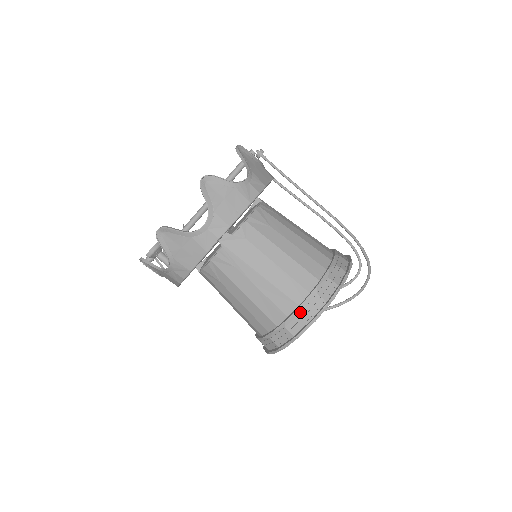
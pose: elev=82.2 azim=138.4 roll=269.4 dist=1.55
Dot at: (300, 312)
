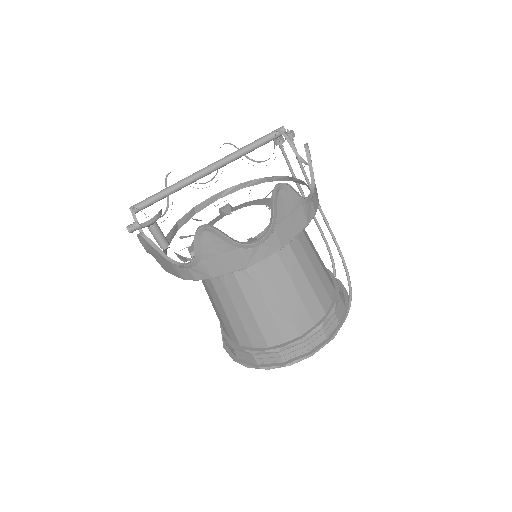
Dot at: (301, 343)
